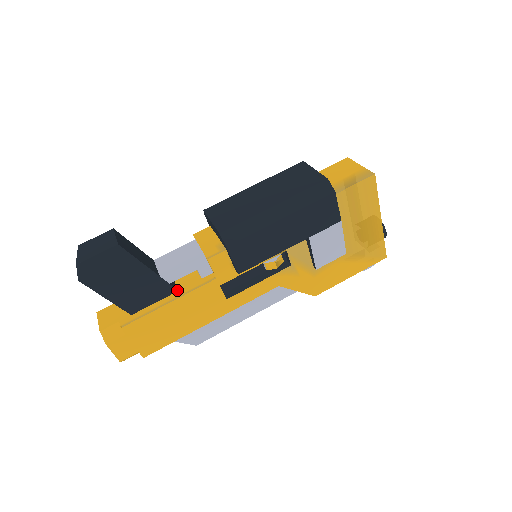
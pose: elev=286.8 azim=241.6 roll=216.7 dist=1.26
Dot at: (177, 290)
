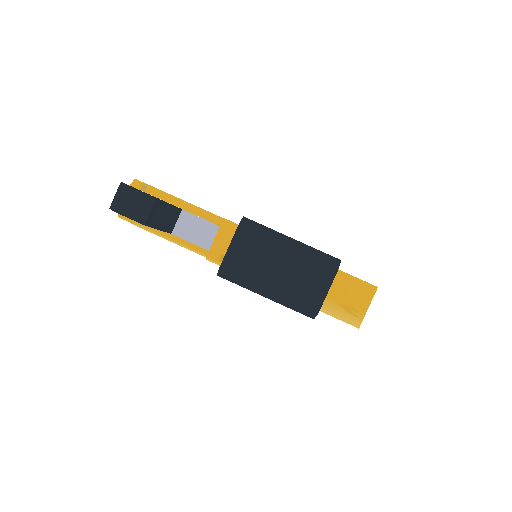
Dot at: occluded
